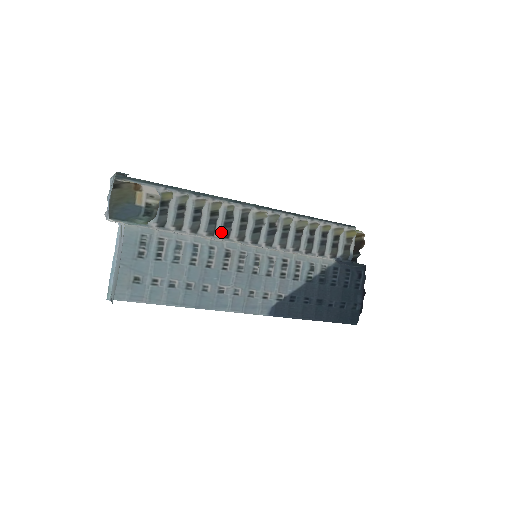
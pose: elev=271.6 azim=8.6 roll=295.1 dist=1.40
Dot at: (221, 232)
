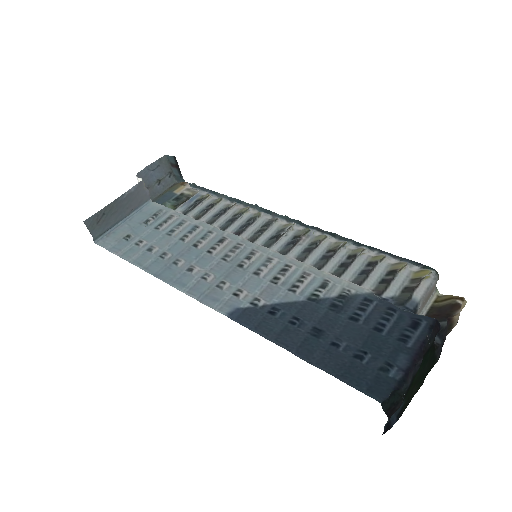
Dot at: (234, 231)
